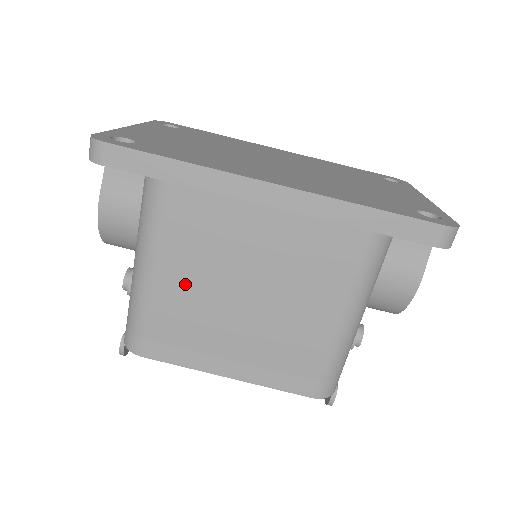
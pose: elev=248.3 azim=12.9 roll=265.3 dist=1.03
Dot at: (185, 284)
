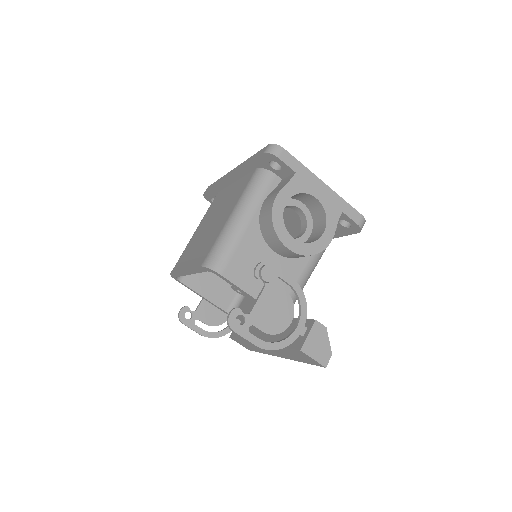
Dot at: (200, 230)
